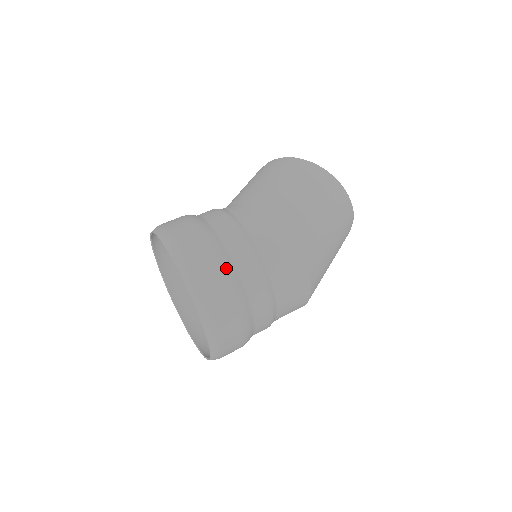
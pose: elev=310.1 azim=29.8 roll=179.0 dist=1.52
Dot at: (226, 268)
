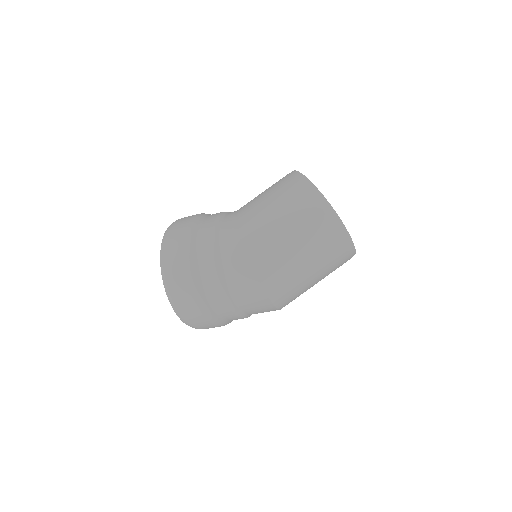
Dot at: (190, 270)
